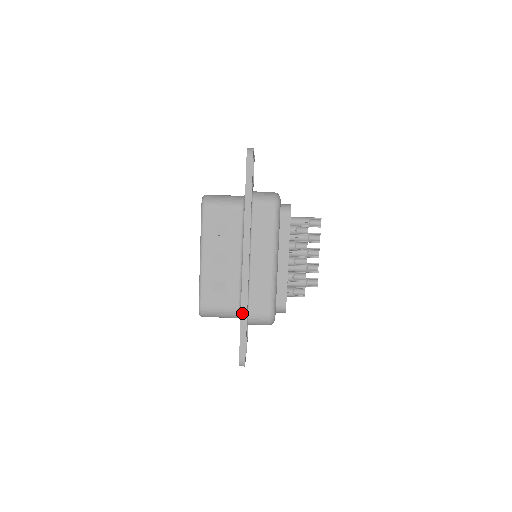
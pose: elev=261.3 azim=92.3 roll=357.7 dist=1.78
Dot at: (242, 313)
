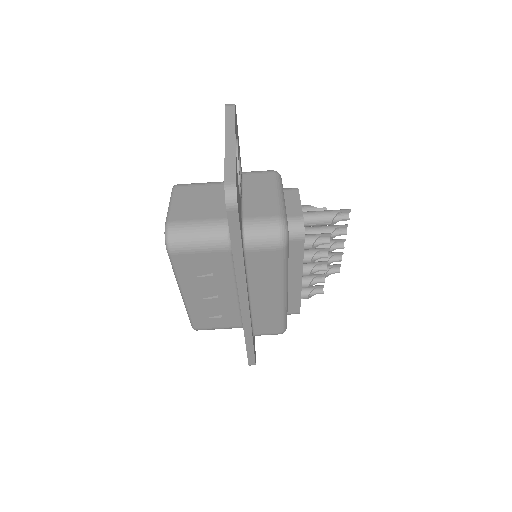
Dot at: (247, 340)
